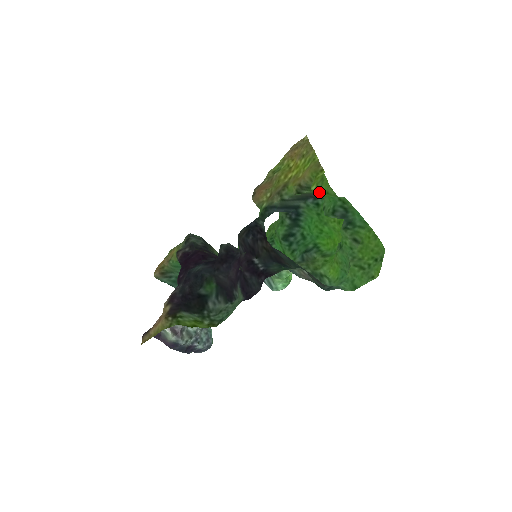
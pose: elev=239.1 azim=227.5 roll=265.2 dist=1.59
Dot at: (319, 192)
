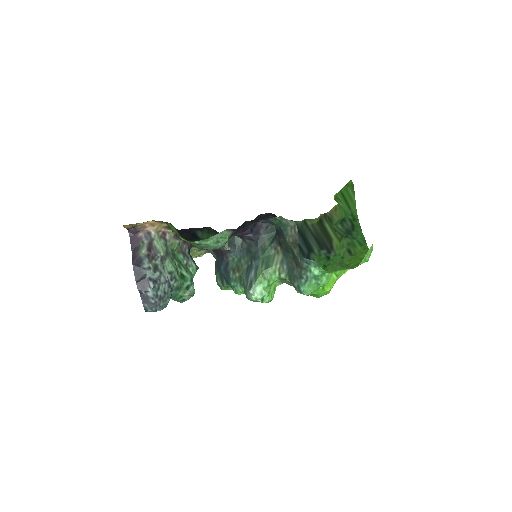
Dot at: (340, 191)
